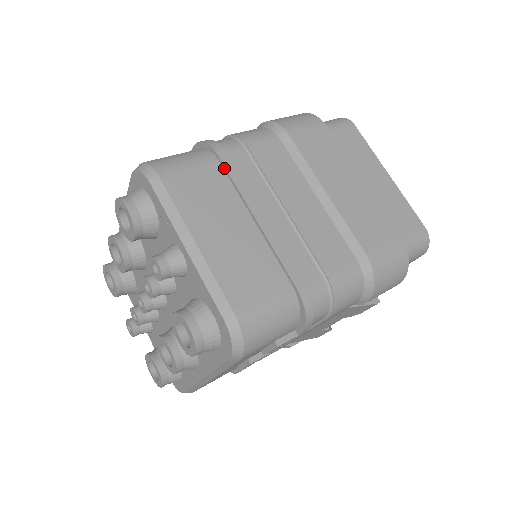
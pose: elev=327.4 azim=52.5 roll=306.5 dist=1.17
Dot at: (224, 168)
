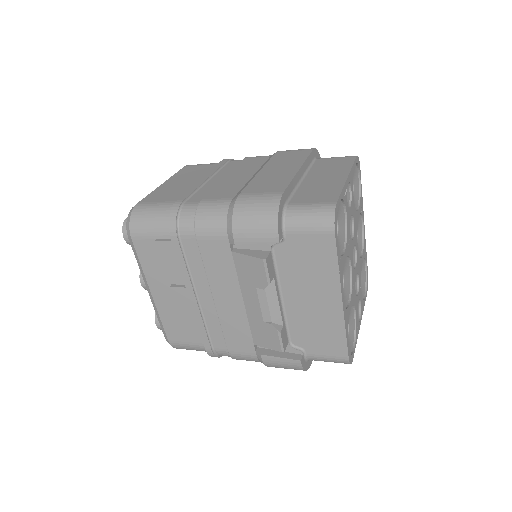
Dot at: (218, 164)
